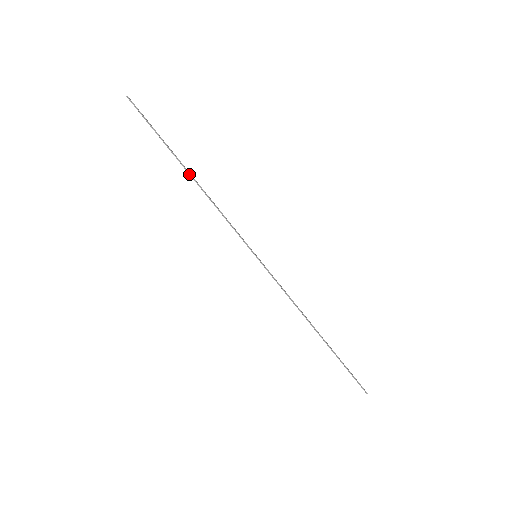
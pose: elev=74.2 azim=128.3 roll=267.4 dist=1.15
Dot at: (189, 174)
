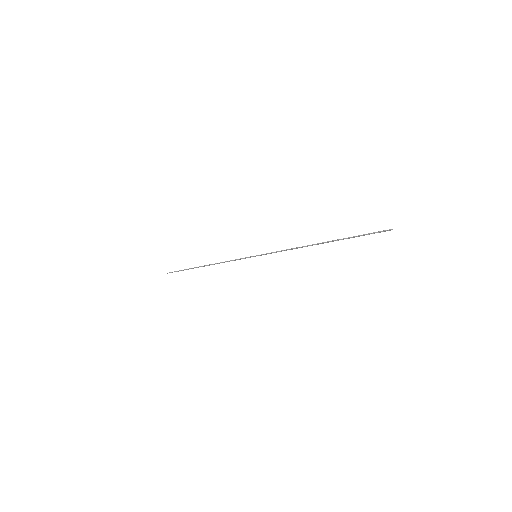
Dot at: (204, 266)
